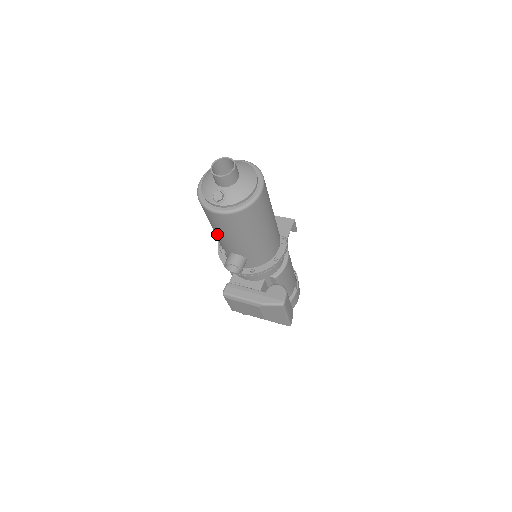
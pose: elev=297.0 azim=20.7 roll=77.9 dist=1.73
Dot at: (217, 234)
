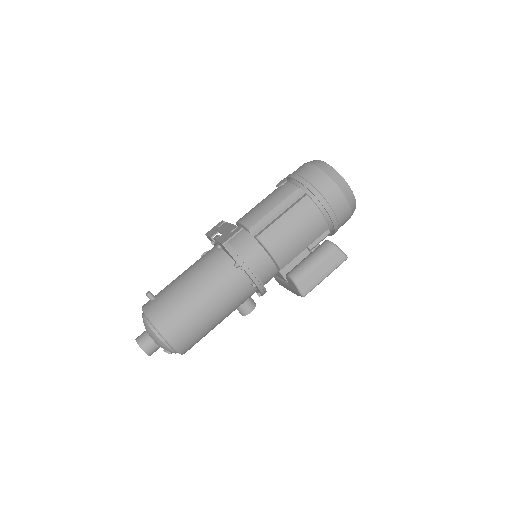
Dot at: occluded
